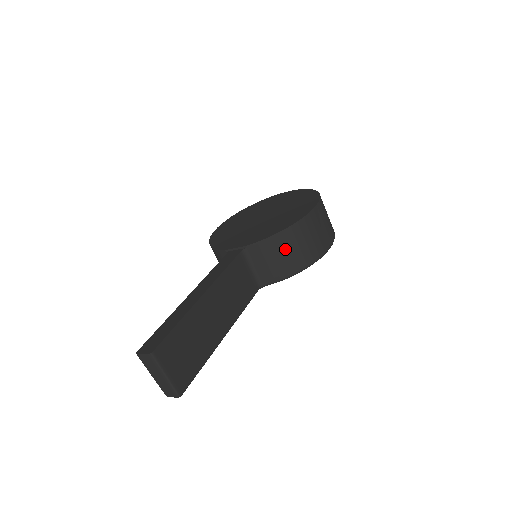
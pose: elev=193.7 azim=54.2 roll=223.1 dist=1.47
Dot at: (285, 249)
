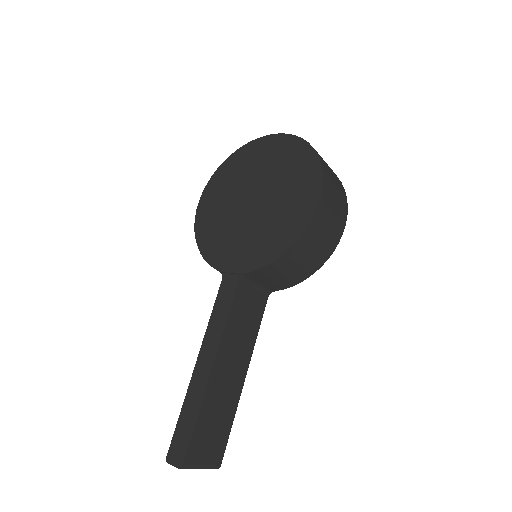
Dot at: (290, 266)
